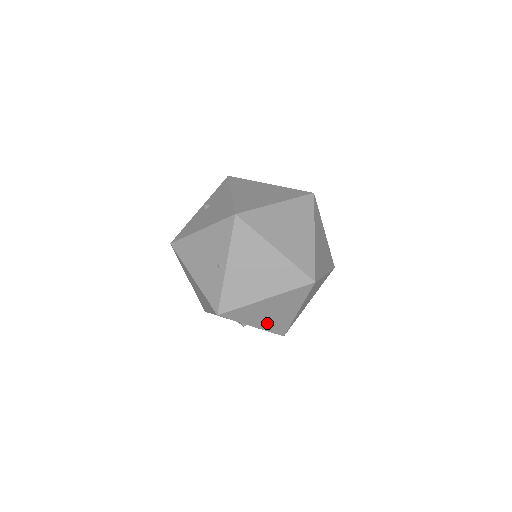
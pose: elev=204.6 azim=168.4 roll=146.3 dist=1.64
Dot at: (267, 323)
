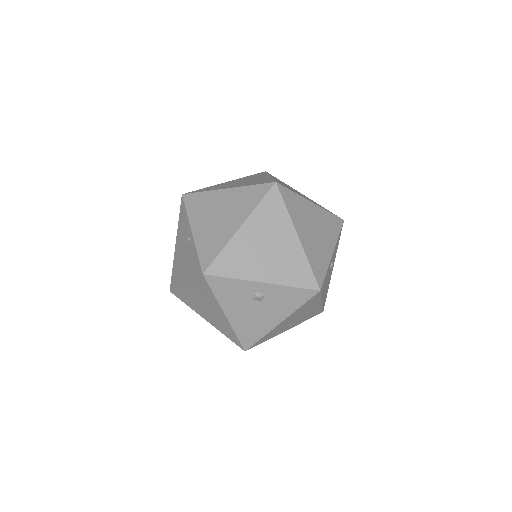
Dot at: (276, 271)
